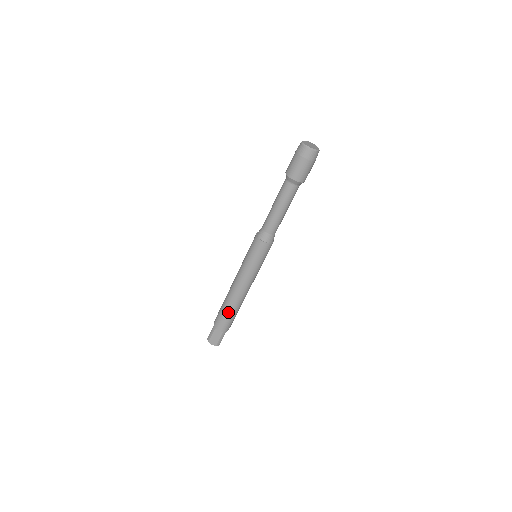
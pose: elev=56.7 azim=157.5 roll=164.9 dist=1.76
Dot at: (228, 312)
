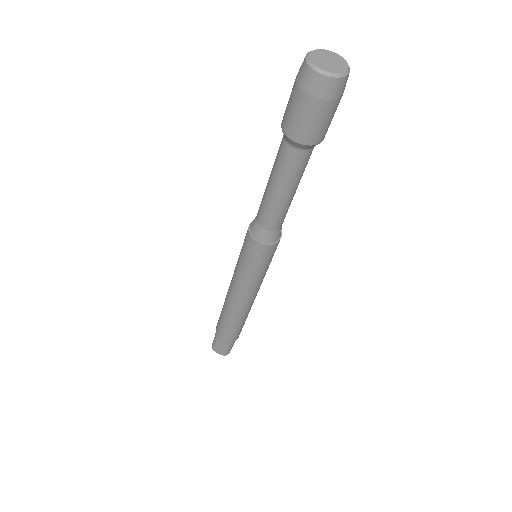
Dot at: (228, 324)
